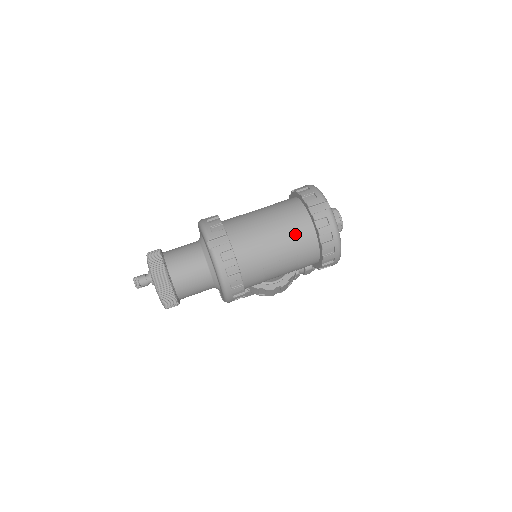
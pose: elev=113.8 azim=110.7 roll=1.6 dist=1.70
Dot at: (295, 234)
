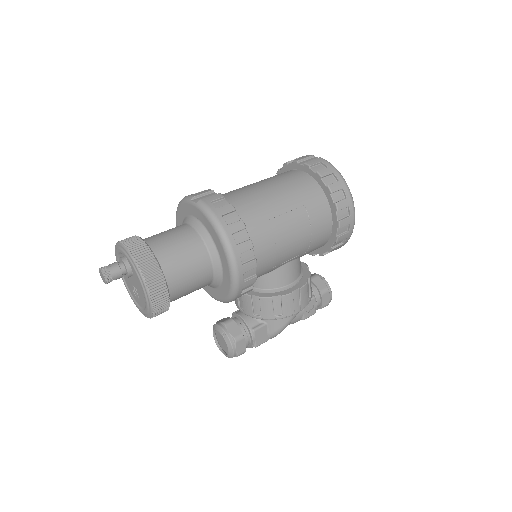
Dot at: (293, 184)
